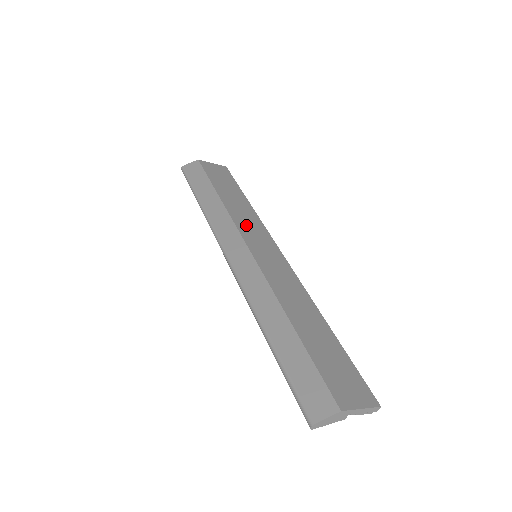
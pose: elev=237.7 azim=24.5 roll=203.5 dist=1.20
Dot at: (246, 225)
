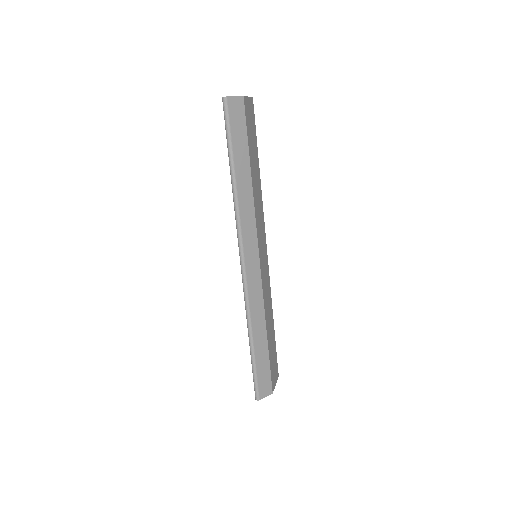
Dot at: (259, 220)
